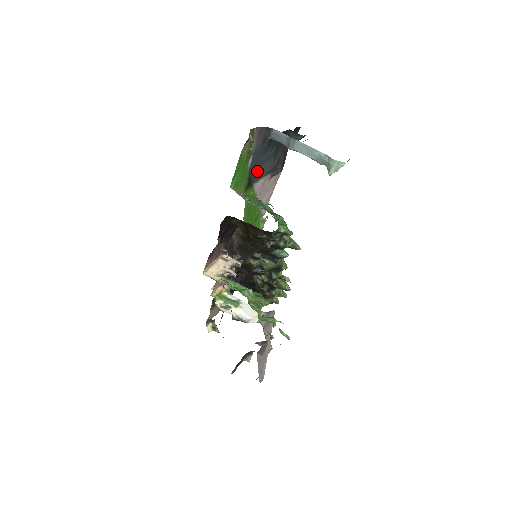
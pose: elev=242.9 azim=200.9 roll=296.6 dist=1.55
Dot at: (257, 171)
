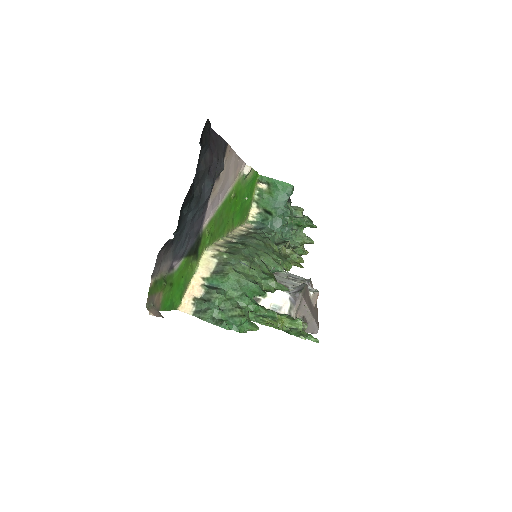
Dot at: (194, 227)
